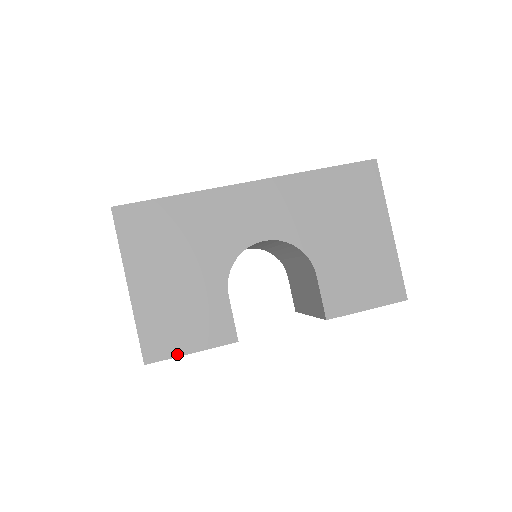
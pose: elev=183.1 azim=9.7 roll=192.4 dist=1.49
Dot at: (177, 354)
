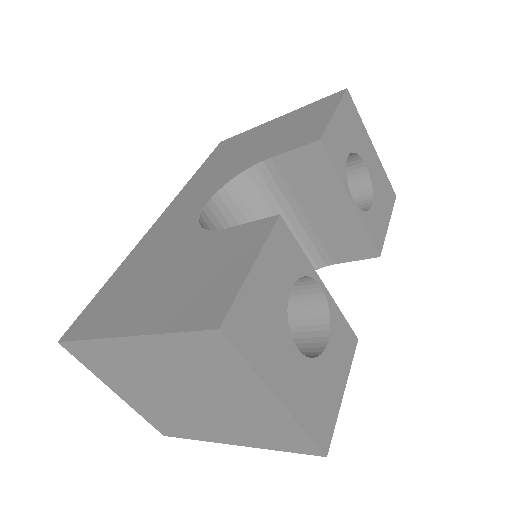
Dot at: (239, 284)
